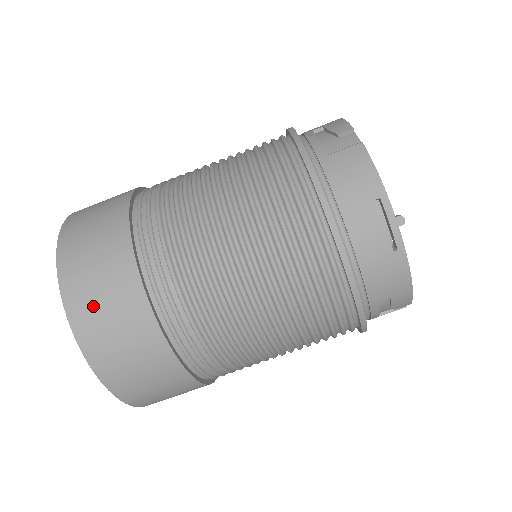
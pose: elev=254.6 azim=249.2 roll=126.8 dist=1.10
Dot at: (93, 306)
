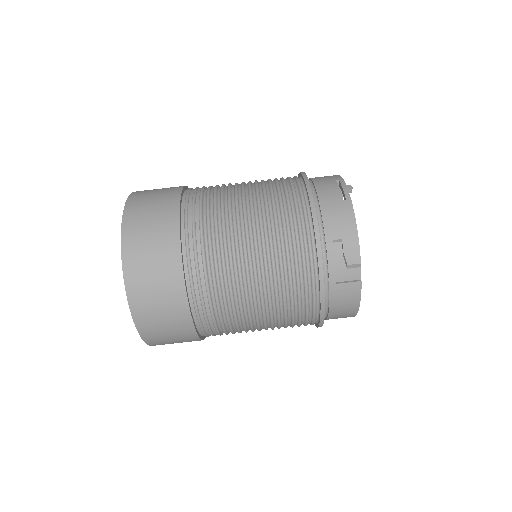
Dot at: (146, 196)
